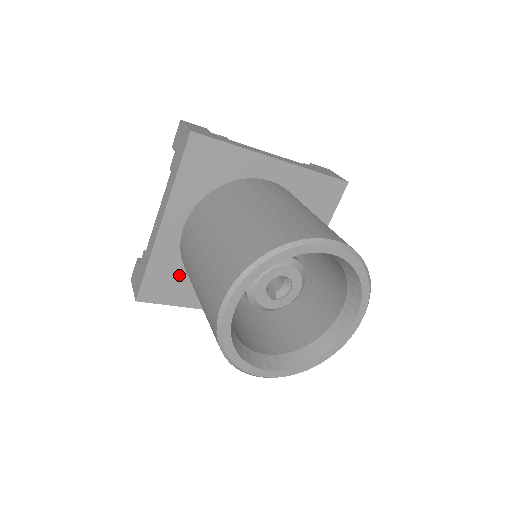
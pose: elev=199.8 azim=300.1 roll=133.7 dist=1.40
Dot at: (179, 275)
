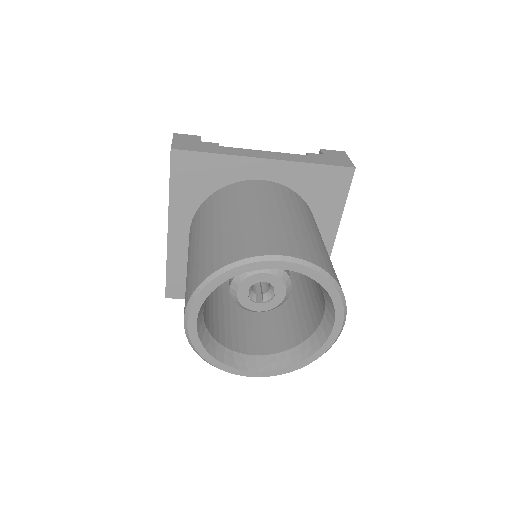
Dot at: occluded
